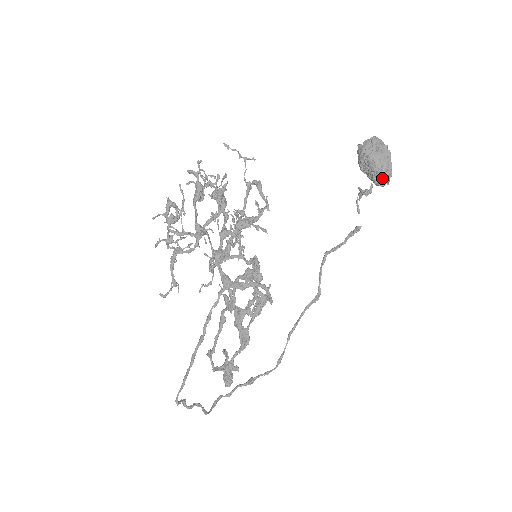
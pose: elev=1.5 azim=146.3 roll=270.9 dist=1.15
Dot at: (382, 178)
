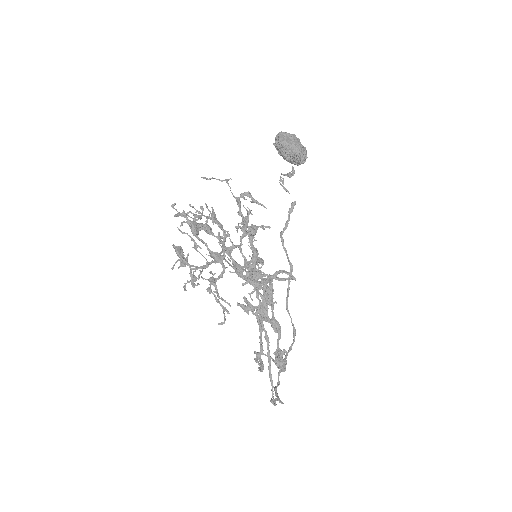
Dot at: (303, 157)
